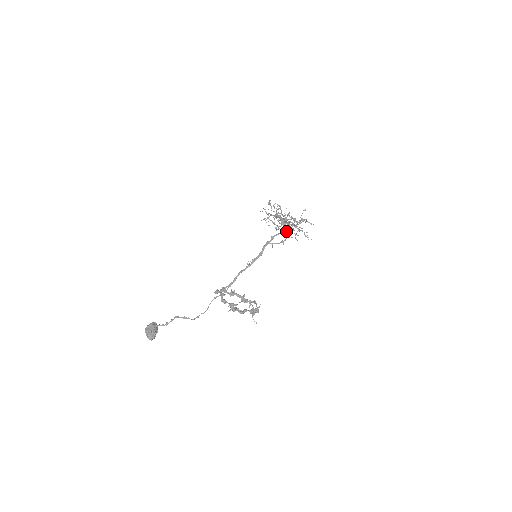
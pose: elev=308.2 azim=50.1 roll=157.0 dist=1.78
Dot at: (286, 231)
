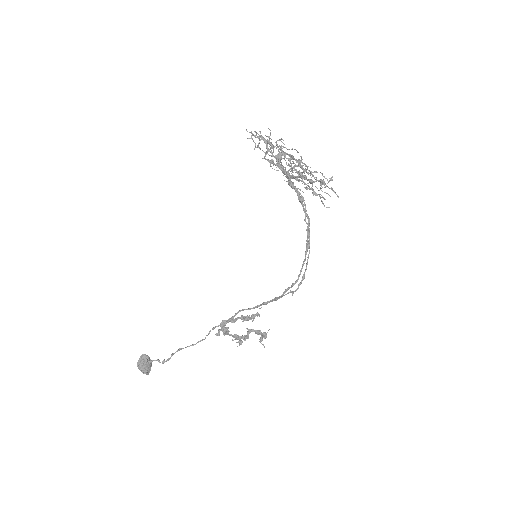
Dot at: (307, 250)
